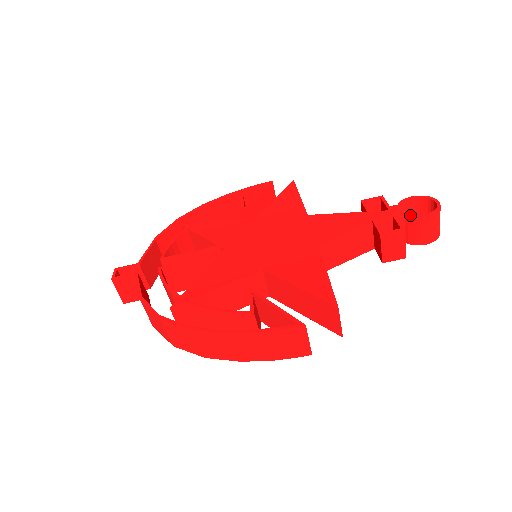
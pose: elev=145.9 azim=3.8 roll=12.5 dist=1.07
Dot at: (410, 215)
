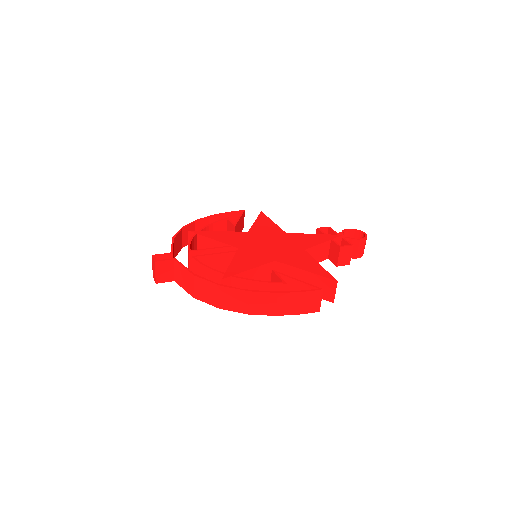
Dot at: (352, 238)
